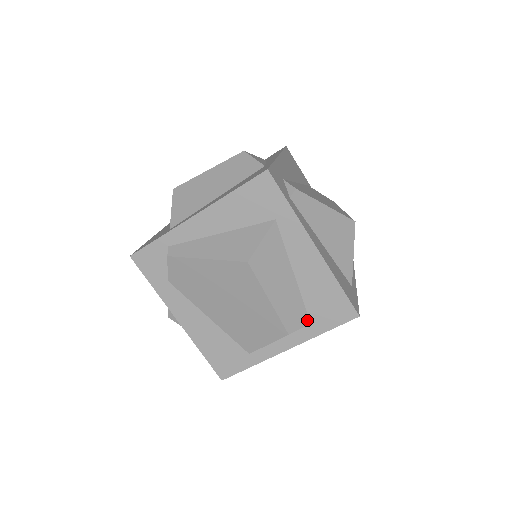
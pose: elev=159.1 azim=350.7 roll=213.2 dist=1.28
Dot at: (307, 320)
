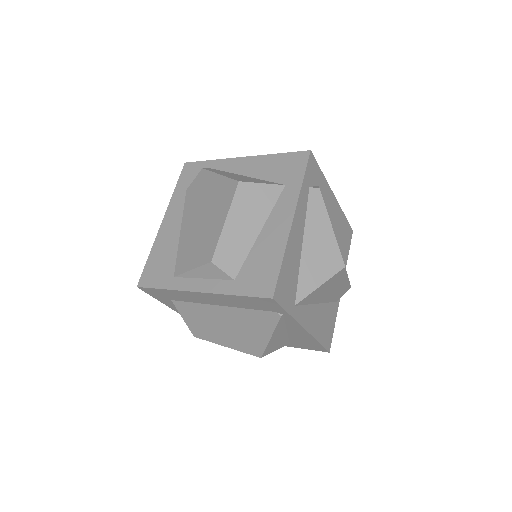
Dot at: (235, 274)
